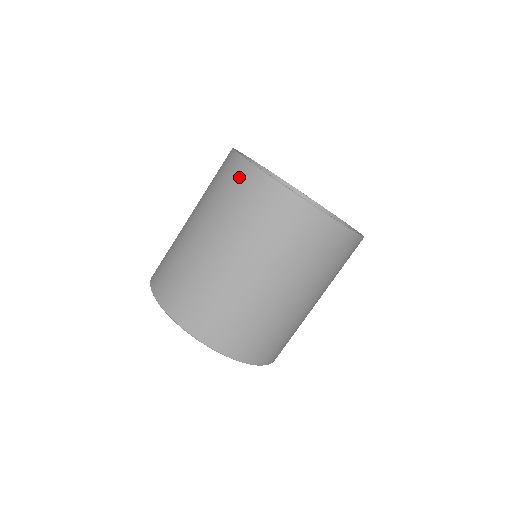
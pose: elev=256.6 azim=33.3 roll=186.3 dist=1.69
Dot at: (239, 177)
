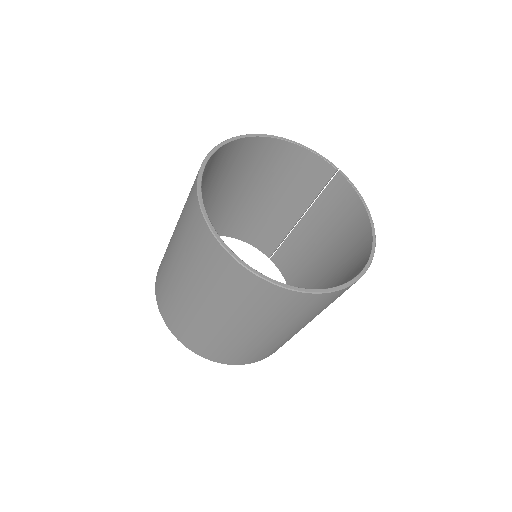
Dot at: (279, 300)
